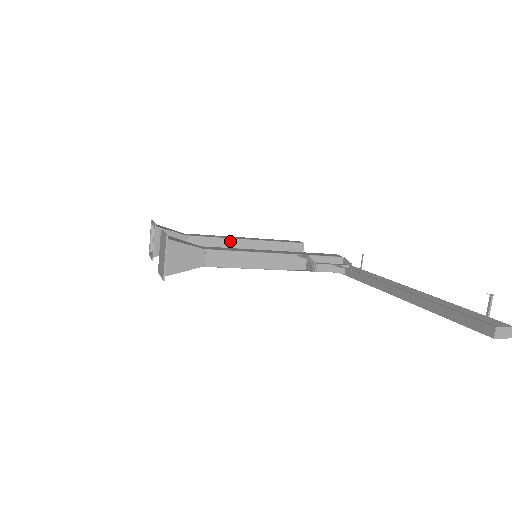
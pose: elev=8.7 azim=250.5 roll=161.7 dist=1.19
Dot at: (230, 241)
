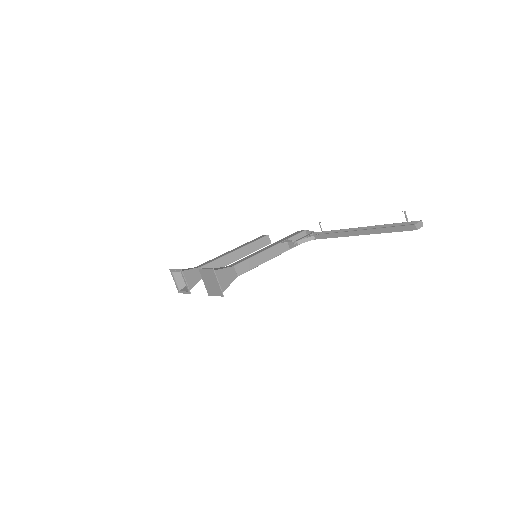
Dot at: (226, 257)
